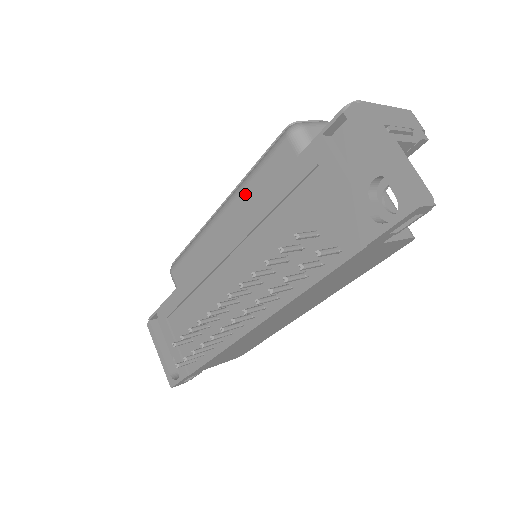
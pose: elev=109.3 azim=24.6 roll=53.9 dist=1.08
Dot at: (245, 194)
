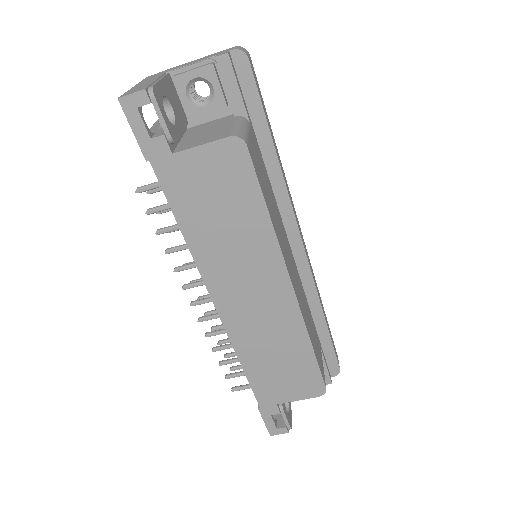
Dot at: occluded
